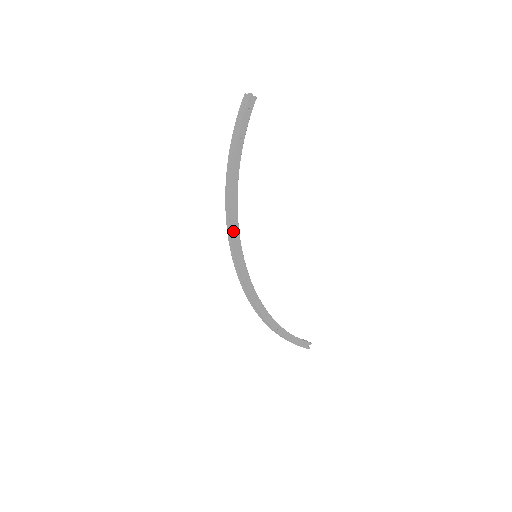
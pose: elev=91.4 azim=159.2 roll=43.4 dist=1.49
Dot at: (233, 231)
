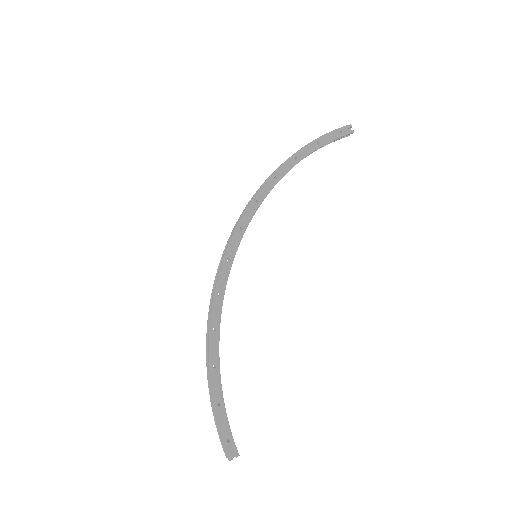
Dot at: (253, 201)
